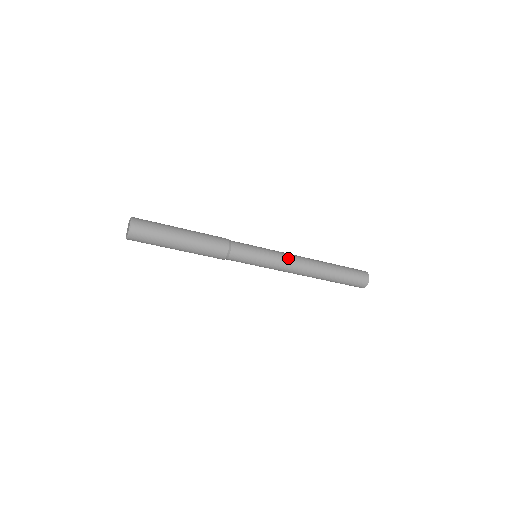
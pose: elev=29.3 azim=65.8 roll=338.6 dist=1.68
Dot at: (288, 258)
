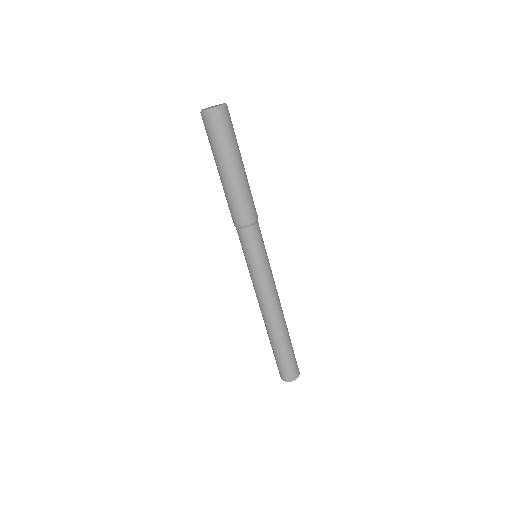
Dot at: (275, 286)
